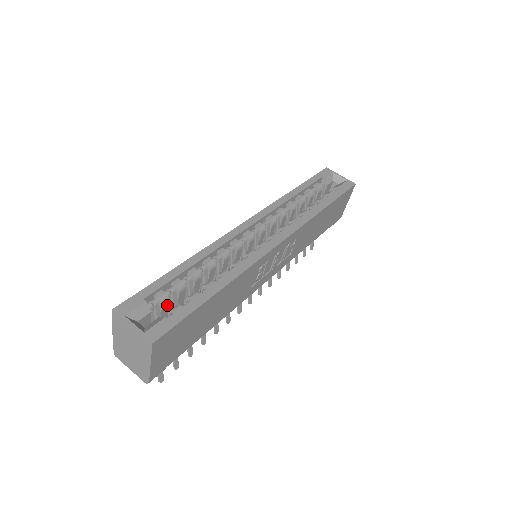
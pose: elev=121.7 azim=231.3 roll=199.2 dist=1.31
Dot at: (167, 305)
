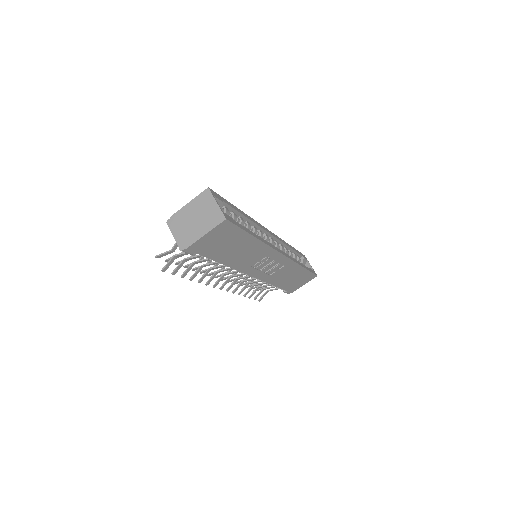
Dot at: occluded
